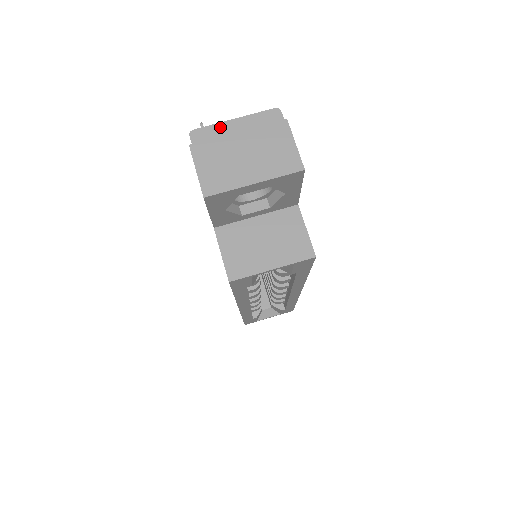
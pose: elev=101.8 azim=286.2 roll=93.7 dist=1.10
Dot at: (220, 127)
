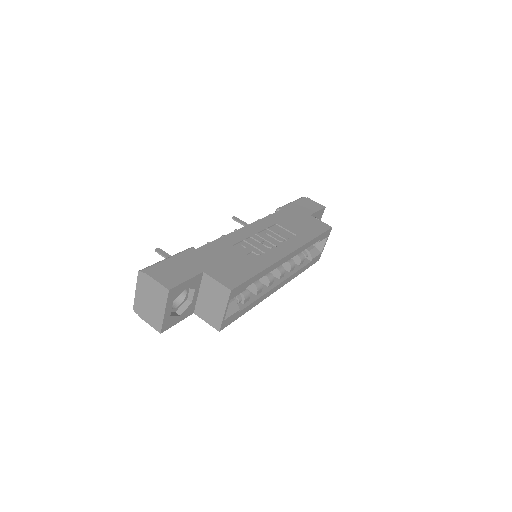
Dot at: (136, 299)
